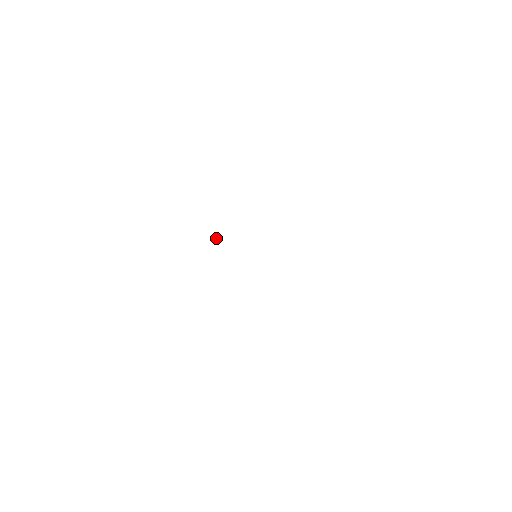
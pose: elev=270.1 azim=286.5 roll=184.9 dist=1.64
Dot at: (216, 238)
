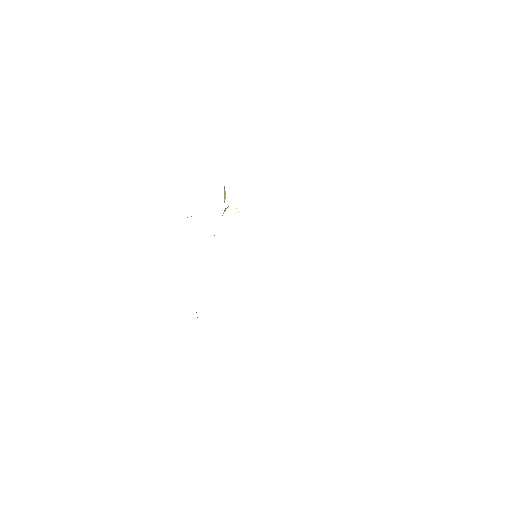
Dot at: occluded
